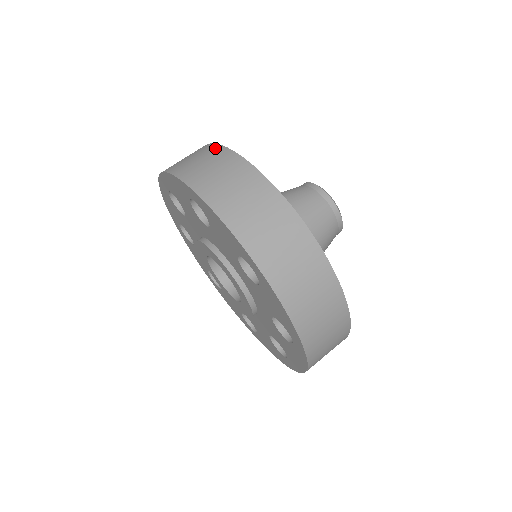
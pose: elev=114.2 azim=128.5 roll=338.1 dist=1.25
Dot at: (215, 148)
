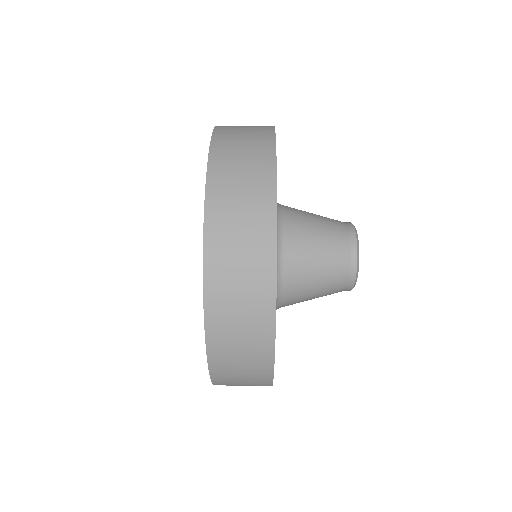
Dot at: (268, 133)
